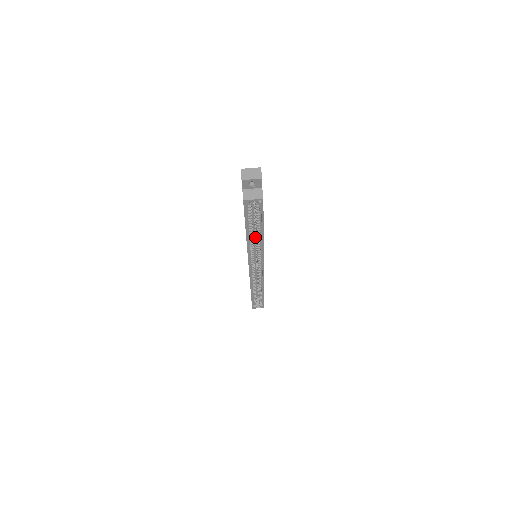
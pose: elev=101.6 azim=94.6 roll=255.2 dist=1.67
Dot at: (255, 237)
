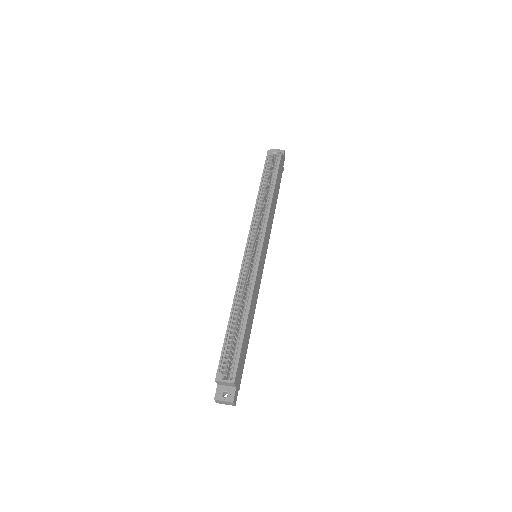
Dot at: occluded
